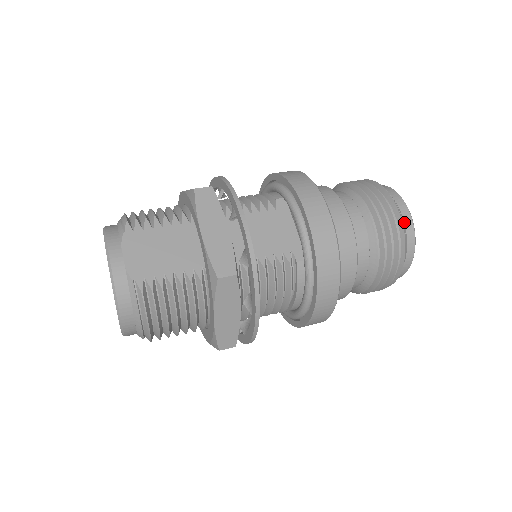
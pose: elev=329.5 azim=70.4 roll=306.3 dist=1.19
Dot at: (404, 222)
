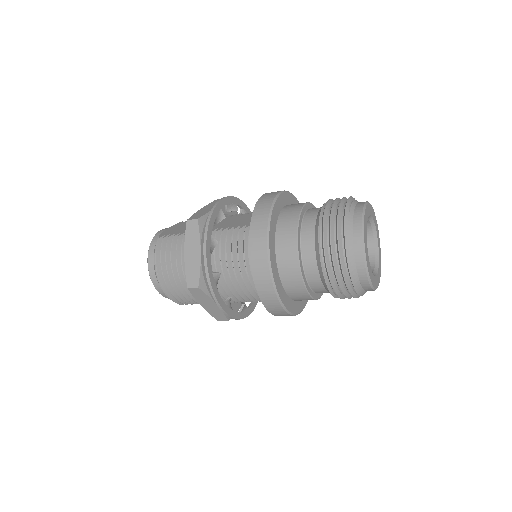
Dot at: (354, 210)
